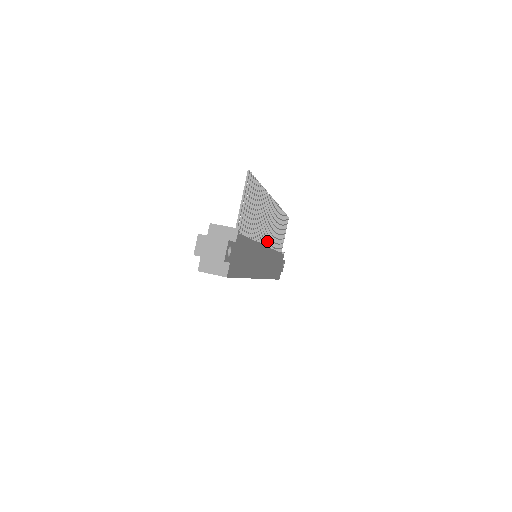
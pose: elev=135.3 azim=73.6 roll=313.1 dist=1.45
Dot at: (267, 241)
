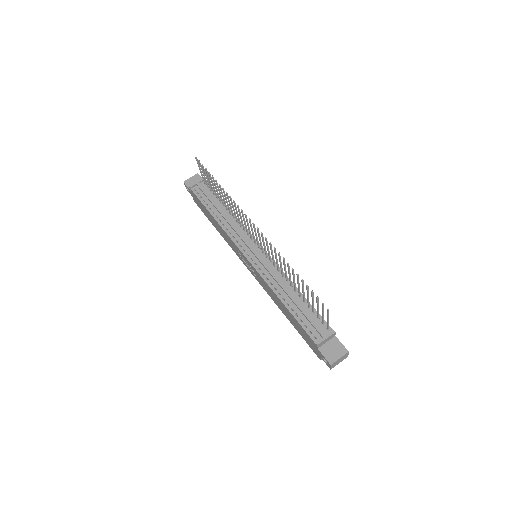
Dot at: (251, 237)
